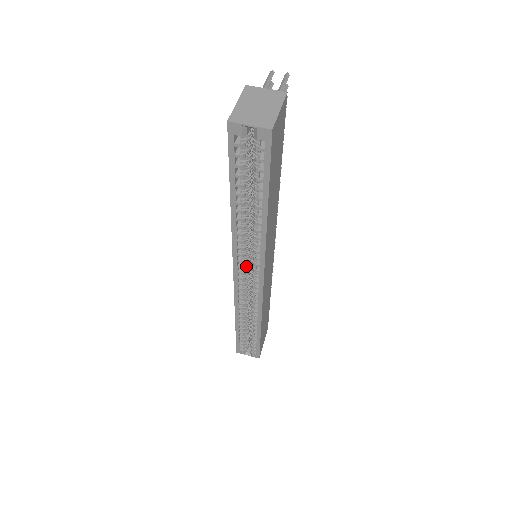
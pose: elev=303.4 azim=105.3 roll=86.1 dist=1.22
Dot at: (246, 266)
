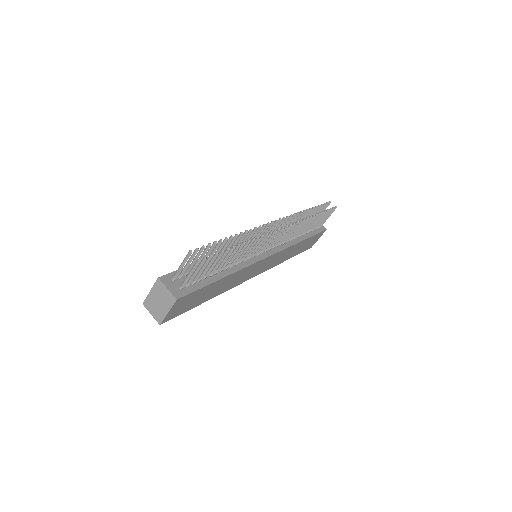
Dot at: occluded
